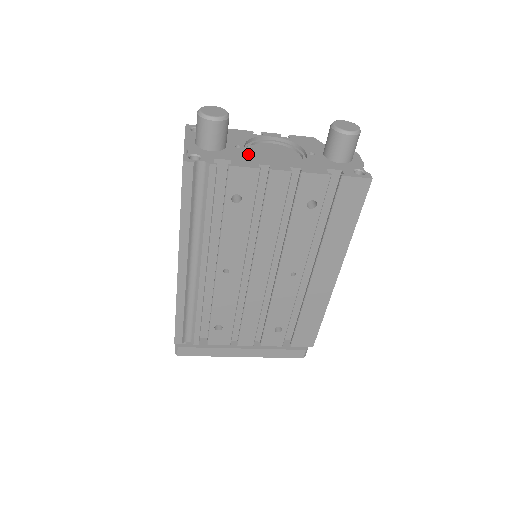
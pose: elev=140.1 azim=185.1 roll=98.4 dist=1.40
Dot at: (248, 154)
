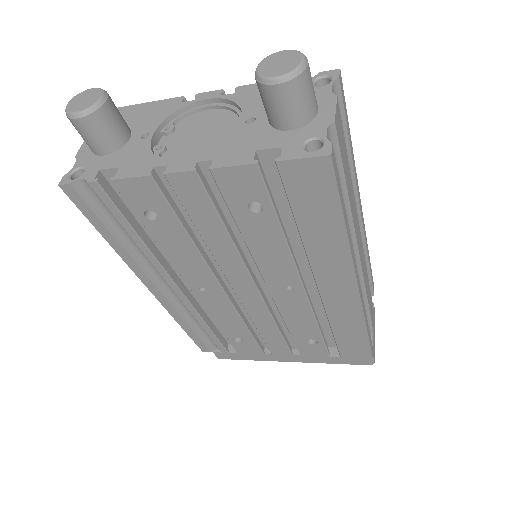
Dot at: (150, 148)
